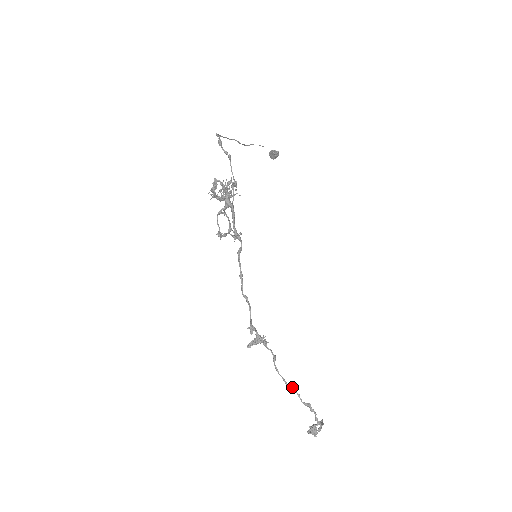
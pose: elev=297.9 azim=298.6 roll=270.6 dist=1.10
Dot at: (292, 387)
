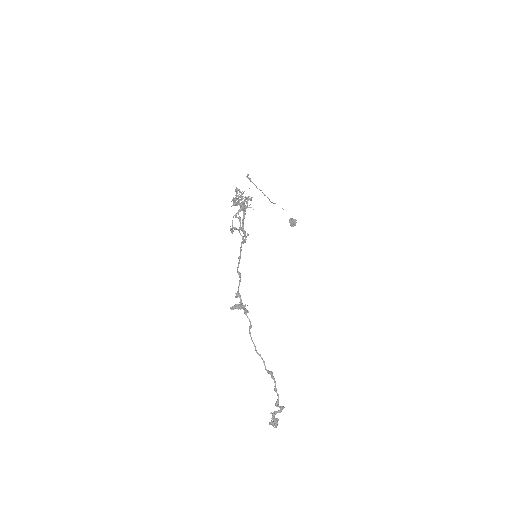
Dot at: (260, 354)
